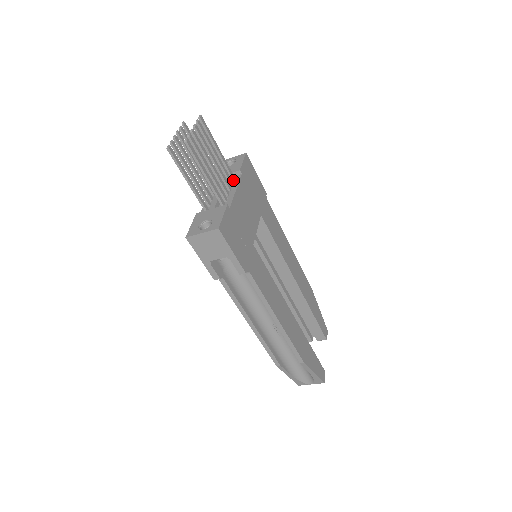
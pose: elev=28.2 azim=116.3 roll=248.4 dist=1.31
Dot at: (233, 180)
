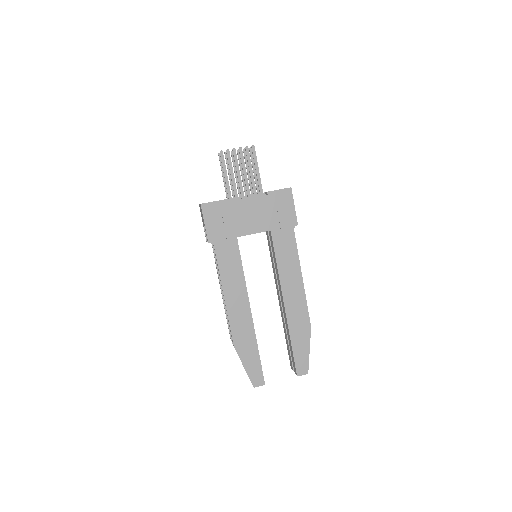
Dot at: occluded
